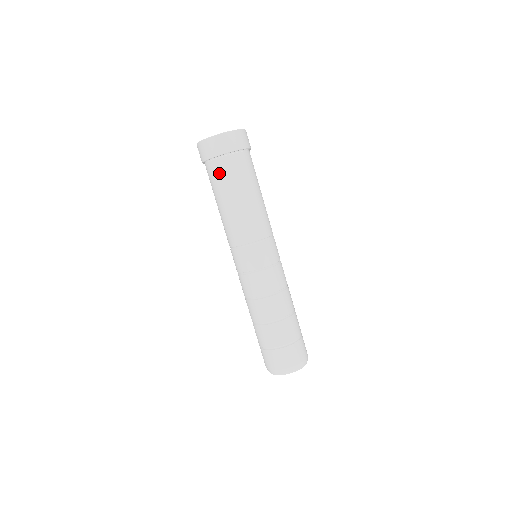
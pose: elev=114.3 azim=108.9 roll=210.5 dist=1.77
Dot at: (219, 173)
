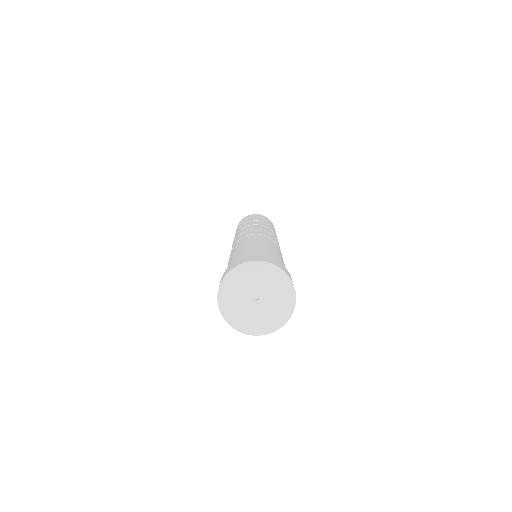
Dot at: occluded
